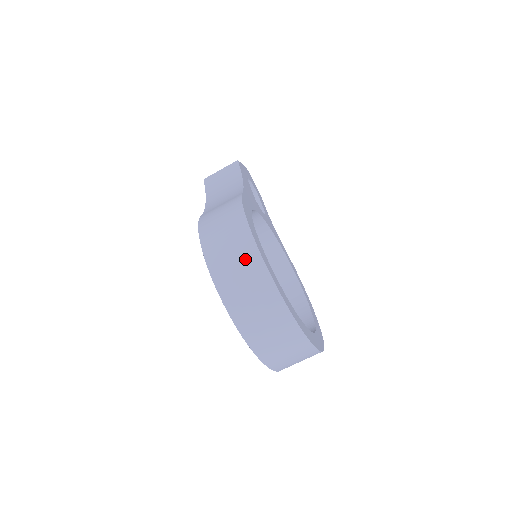
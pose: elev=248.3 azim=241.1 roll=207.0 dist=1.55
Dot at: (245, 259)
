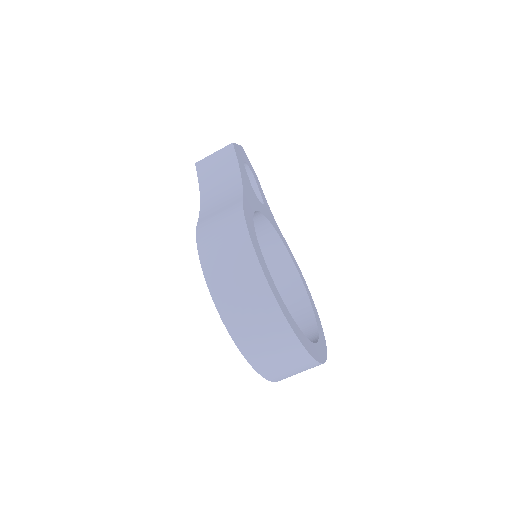
Dot at: (251, 287)
